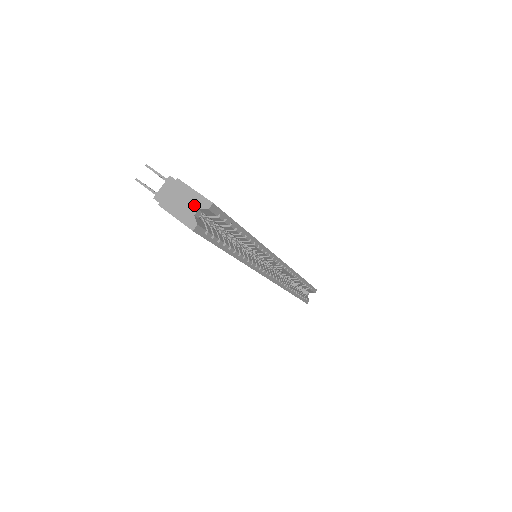
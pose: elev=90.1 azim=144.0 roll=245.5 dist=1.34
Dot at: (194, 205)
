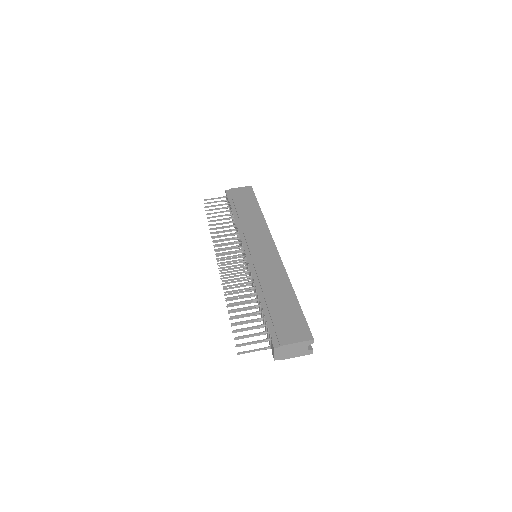
Dot at: (303, 347)
